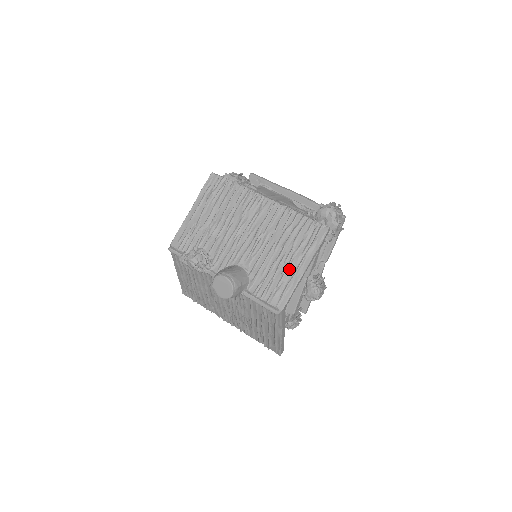
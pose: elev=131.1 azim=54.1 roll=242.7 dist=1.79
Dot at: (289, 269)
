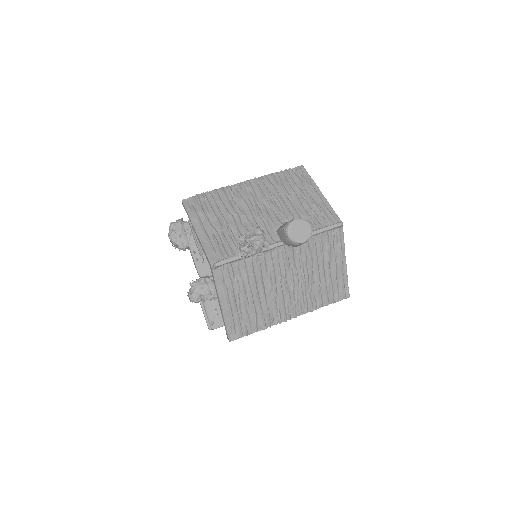
Dot at: (313, 200)
